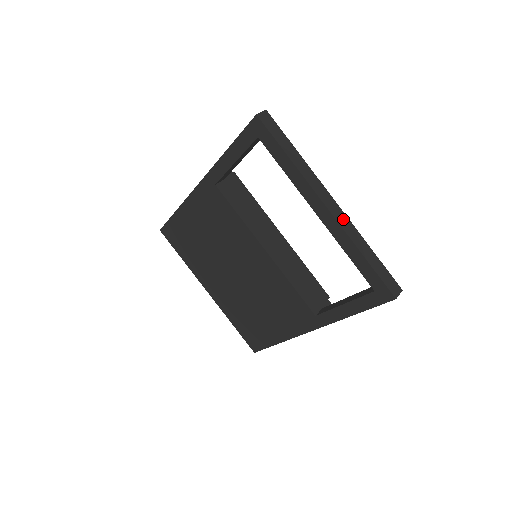
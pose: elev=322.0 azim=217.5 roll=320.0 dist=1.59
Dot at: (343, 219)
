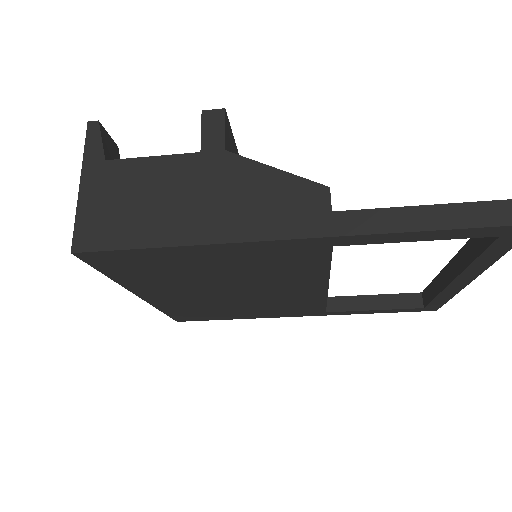
Dot at: occluded
